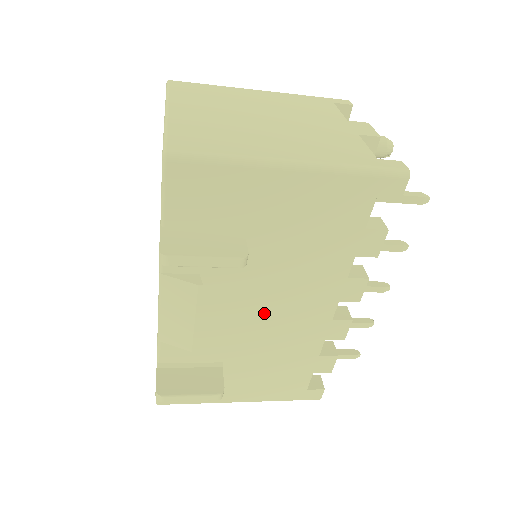
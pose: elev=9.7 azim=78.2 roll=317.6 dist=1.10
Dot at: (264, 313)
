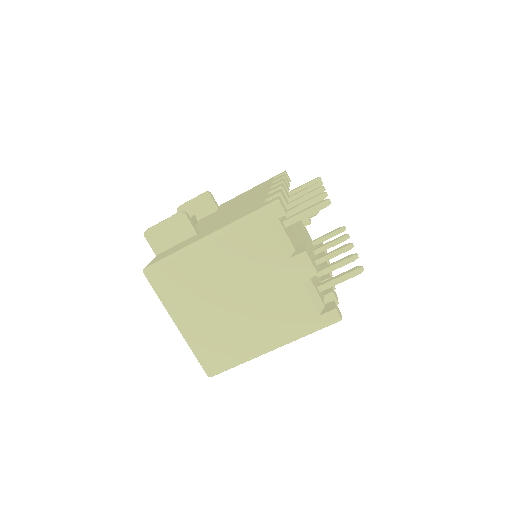
Dot at: occluded
